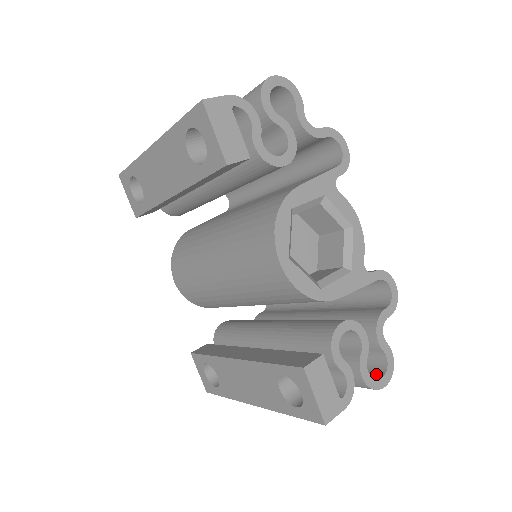
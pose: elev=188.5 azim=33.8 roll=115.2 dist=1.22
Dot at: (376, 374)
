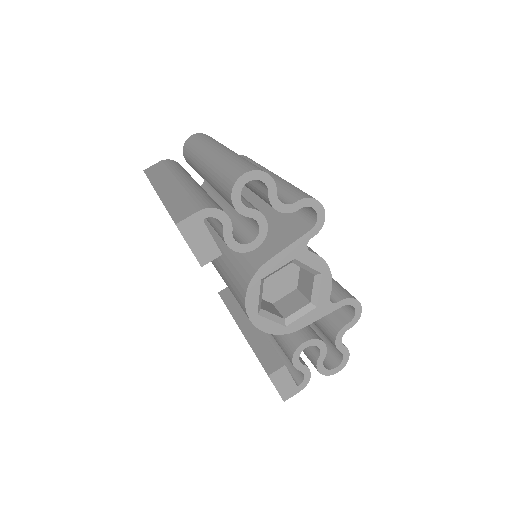
Dot at: (334, 361)
